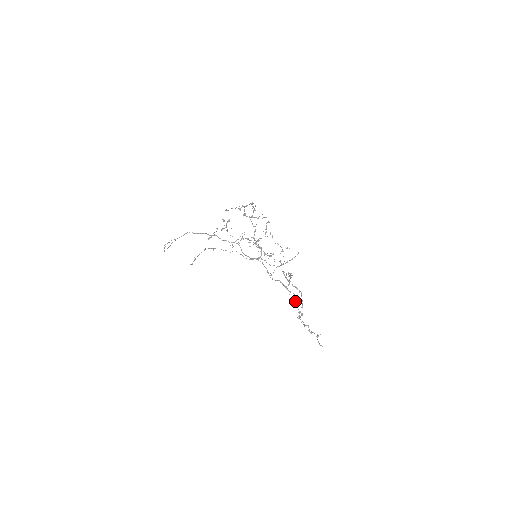
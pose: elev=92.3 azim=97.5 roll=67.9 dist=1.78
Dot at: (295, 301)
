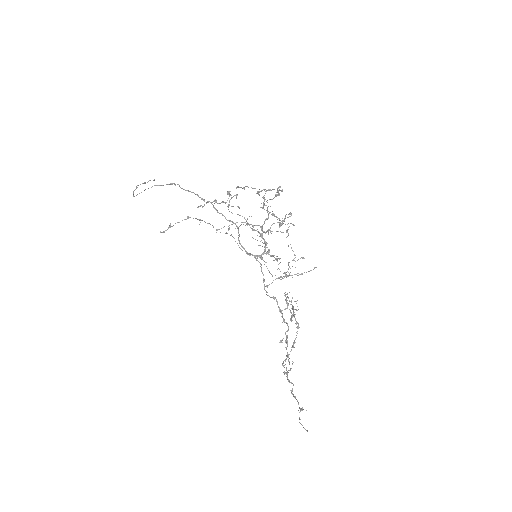
Dot at: (287, 337)
